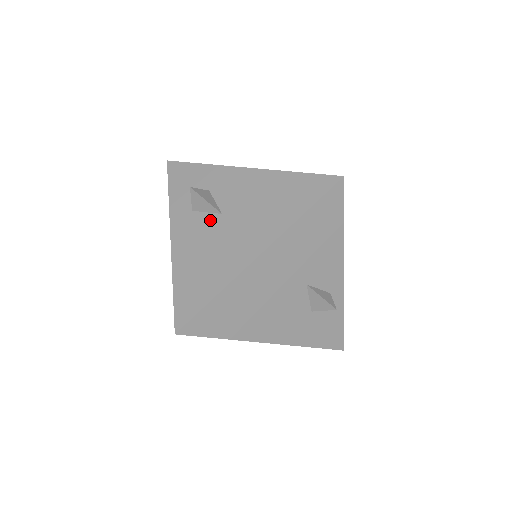
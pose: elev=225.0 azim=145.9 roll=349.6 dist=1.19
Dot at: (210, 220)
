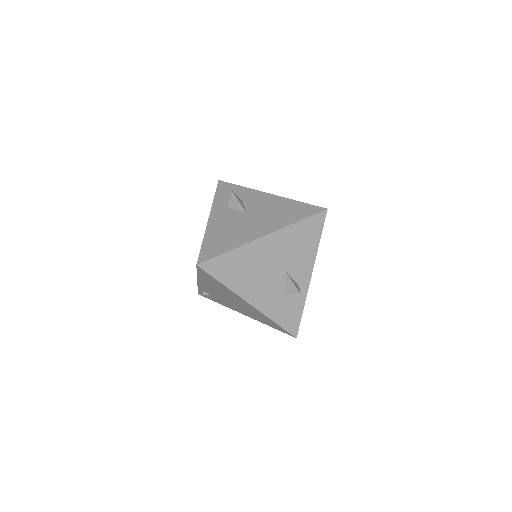
Dot at: (238, 214)
